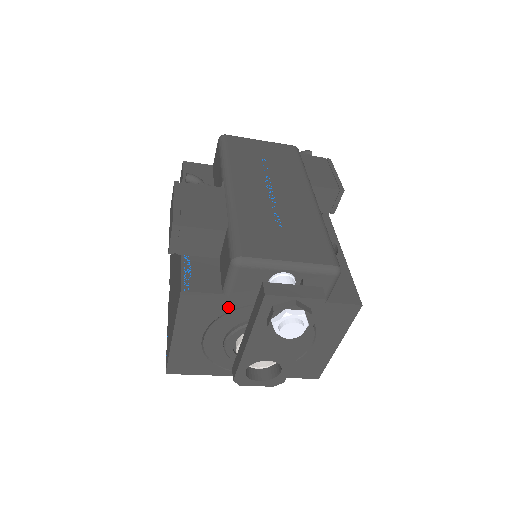
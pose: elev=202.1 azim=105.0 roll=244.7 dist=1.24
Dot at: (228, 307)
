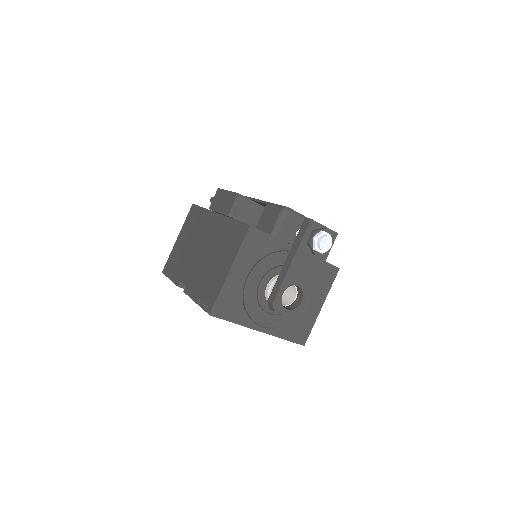
Dot at: (271, 249)
